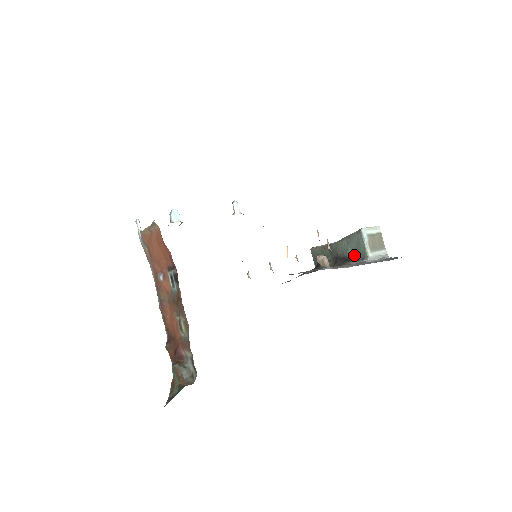
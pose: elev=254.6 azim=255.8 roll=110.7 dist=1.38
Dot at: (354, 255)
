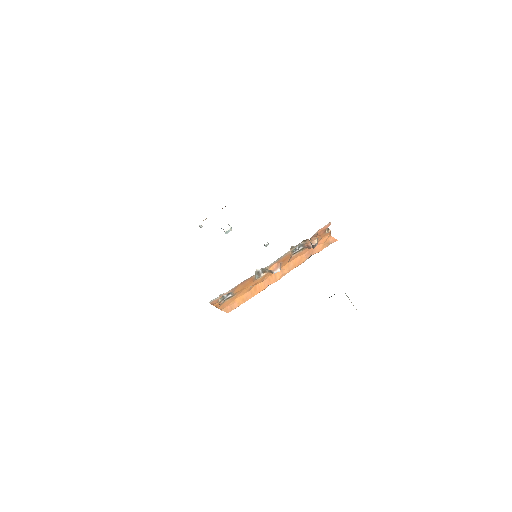
Dot at: occluded
